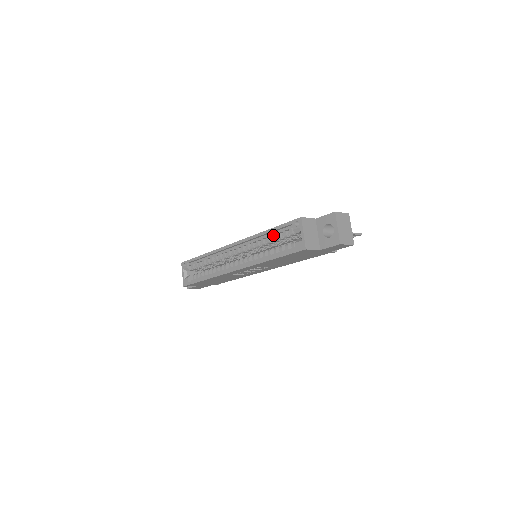
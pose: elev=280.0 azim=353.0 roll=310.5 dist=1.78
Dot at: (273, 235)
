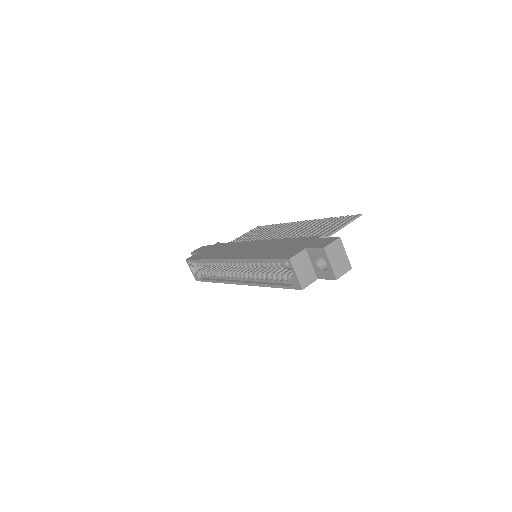
Dot at: (266, 263)
